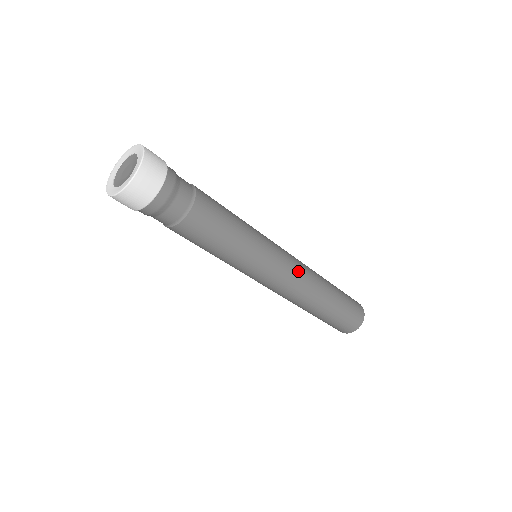
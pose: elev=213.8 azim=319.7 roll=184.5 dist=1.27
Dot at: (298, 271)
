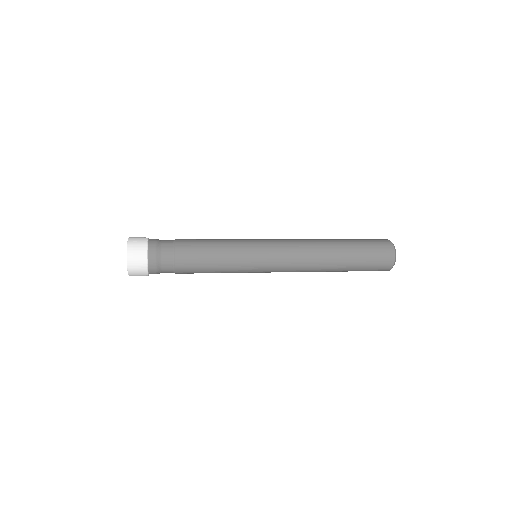
Dot at: (293, 253)
